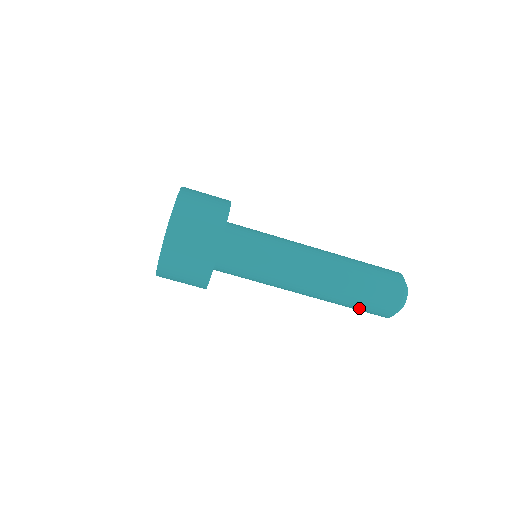
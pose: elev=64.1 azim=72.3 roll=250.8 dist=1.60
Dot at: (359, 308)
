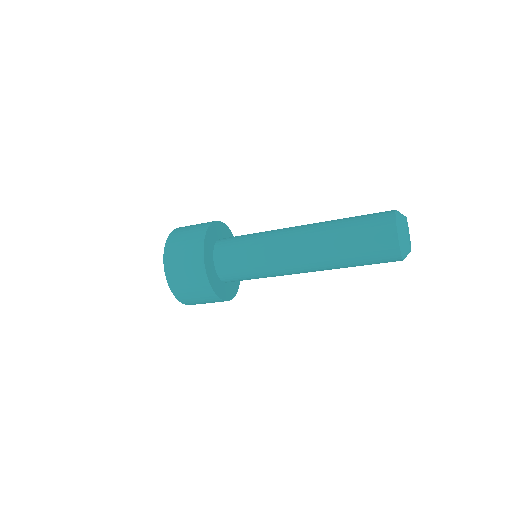
Dot at: (364, 263)
